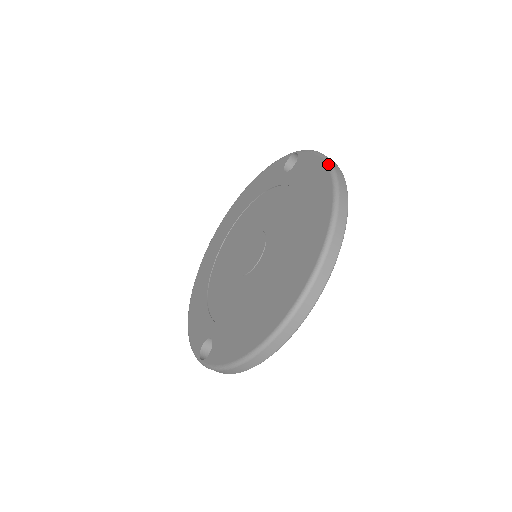
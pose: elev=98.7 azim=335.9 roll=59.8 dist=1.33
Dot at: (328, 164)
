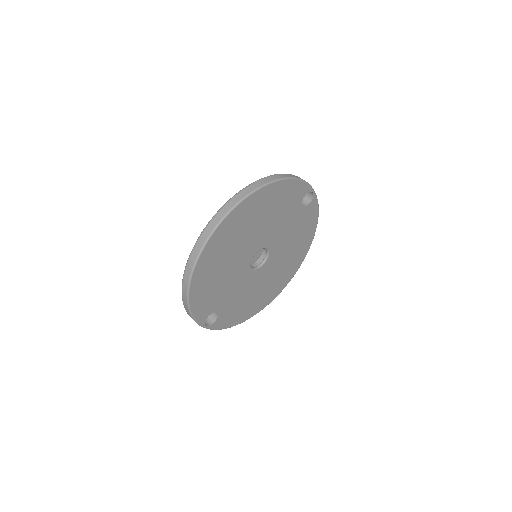
Dot at: (277, 174)
